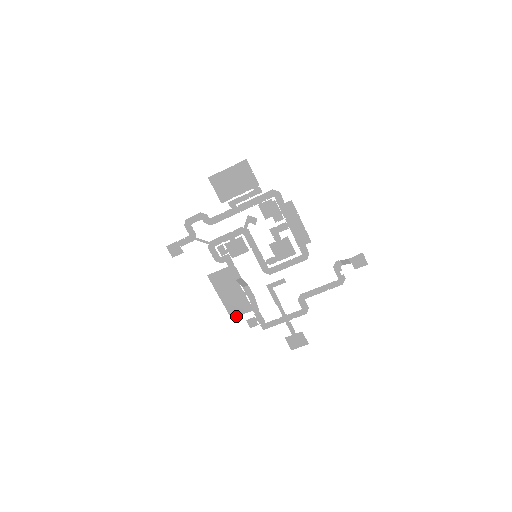
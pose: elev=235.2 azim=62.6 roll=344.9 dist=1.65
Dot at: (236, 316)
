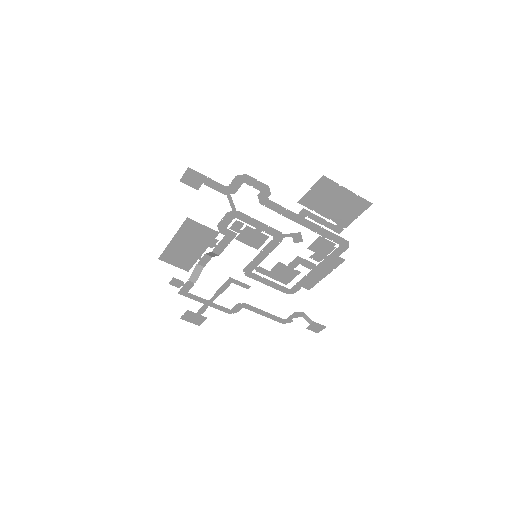
Dot at: (166, 261)
